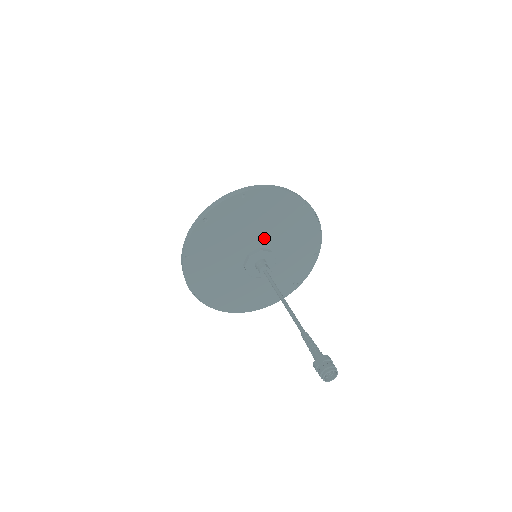
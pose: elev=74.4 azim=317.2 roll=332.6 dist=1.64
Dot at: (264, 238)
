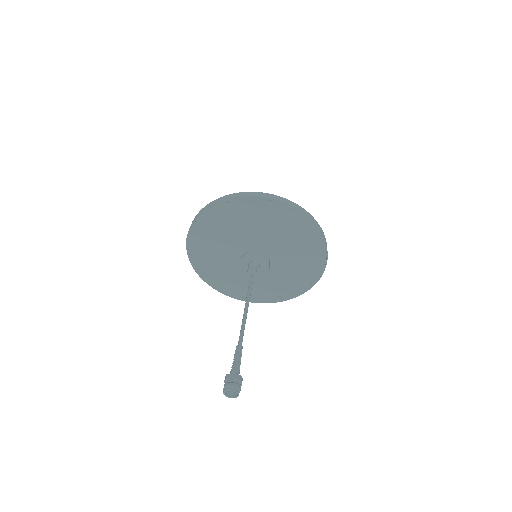
Dot at: (271, 246)
